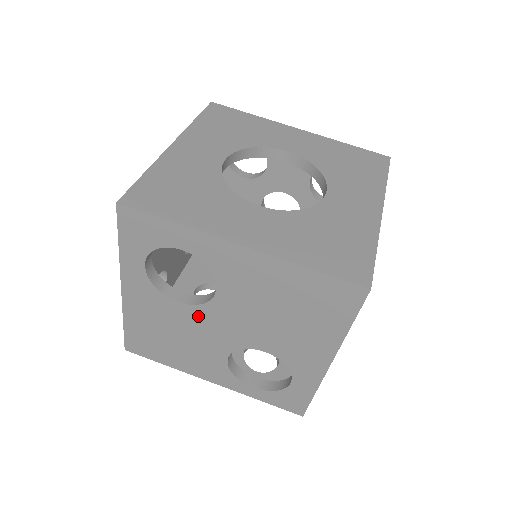
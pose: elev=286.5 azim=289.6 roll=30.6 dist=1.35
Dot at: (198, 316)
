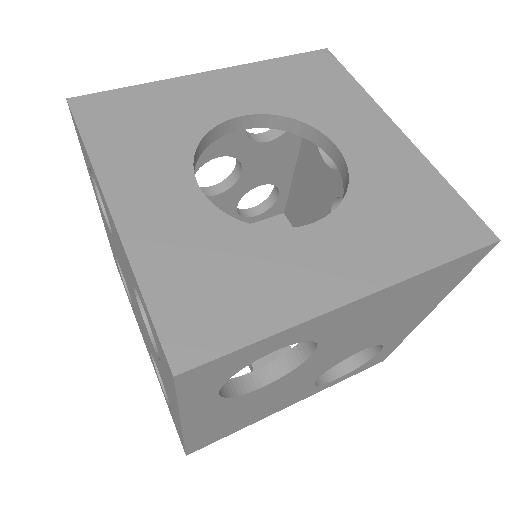
Dot at: (287, 380)
